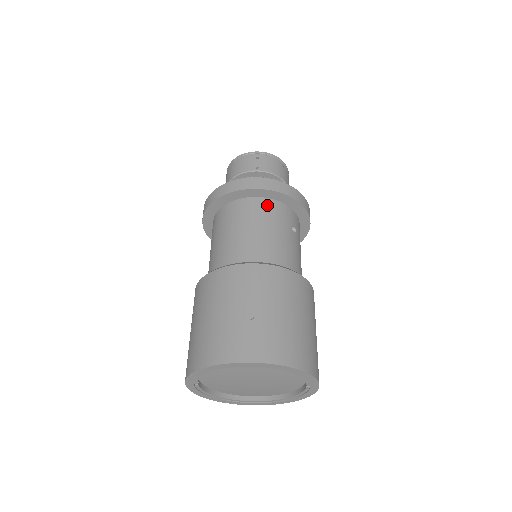
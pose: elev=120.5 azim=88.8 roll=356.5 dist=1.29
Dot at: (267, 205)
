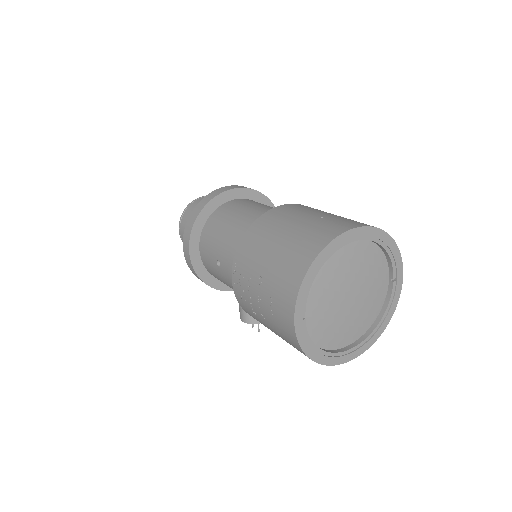
Dot at: (247, 200)
